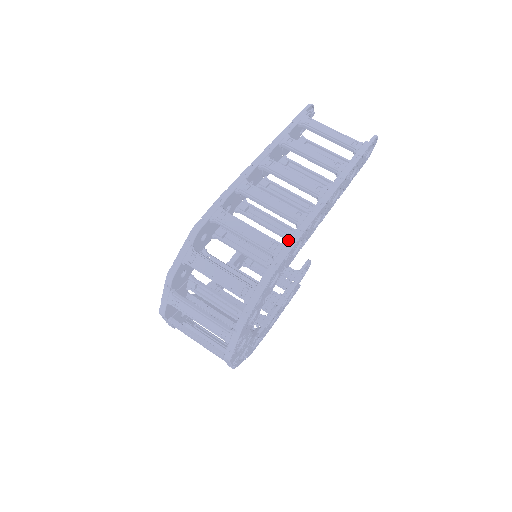
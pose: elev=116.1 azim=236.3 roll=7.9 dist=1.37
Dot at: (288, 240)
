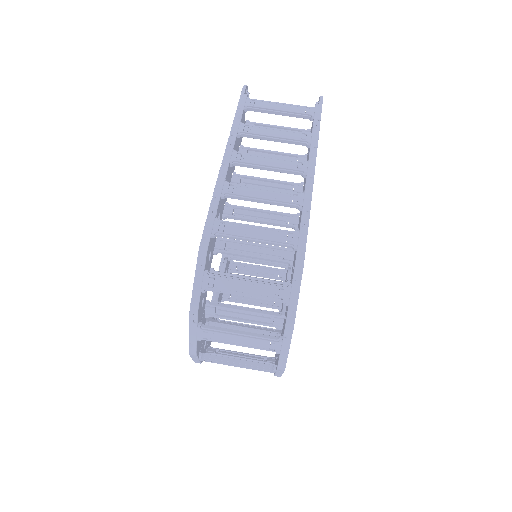
Dot at: (289, 227)
